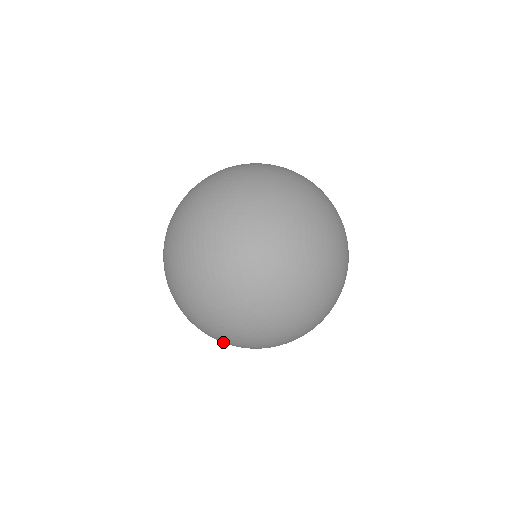
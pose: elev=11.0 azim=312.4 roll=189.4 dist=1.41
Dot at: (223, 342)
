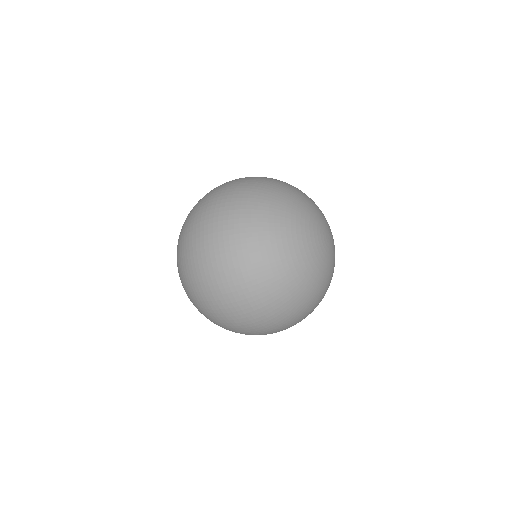
Dot at: (213, 303)
